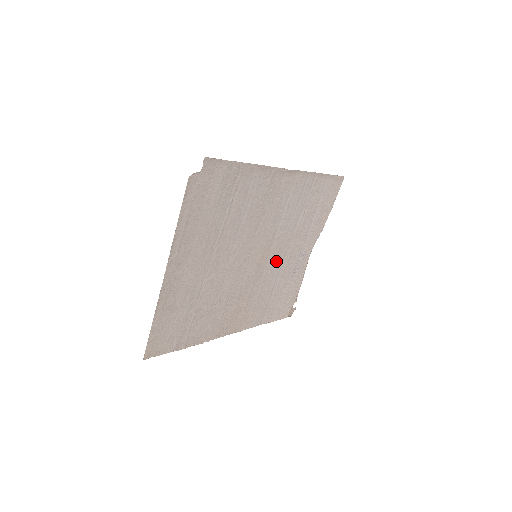
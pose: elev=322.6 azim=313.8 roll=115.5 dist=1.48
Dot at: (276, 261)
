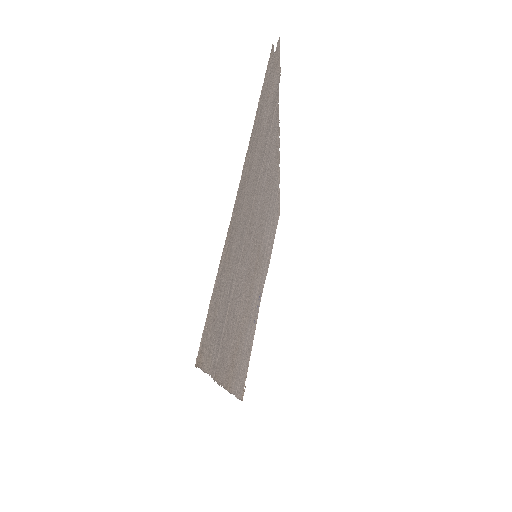
Dot at: (256, 285)
